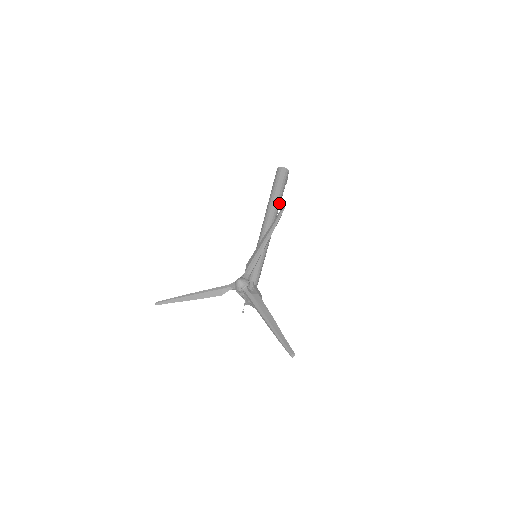
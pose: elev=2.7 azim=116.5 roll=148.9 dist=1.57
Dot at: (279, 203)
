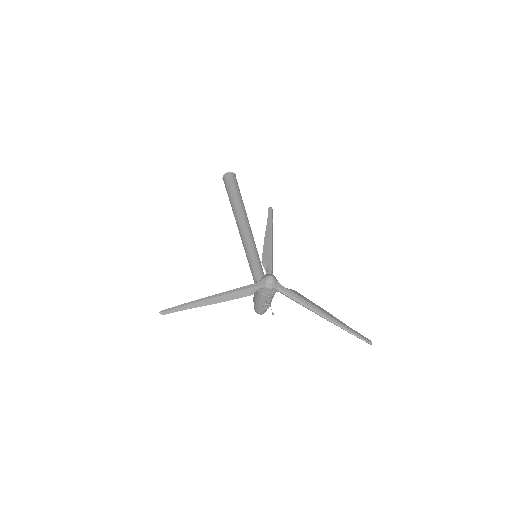
Dot at: occluded
